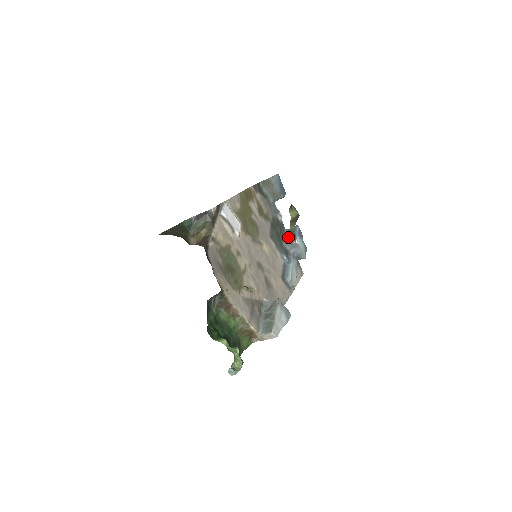
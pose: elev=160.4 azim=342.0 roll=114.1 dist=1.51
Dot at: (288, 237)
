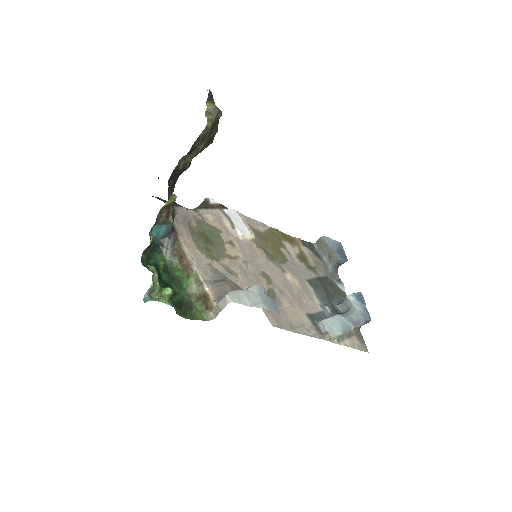
Dot at: occluded
